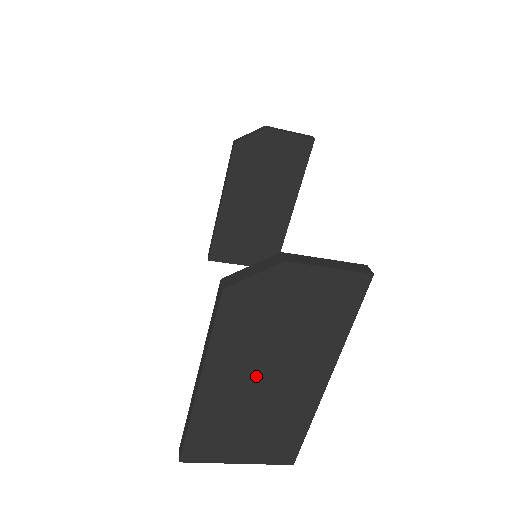
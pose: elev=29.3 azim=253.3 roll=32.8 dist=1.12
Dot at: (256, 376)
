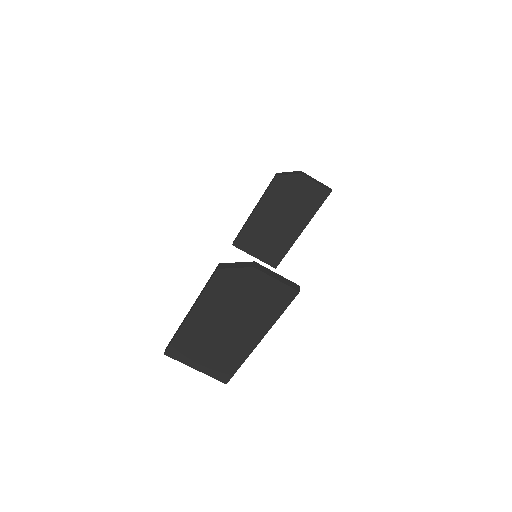
Dot at: (221, 322)
